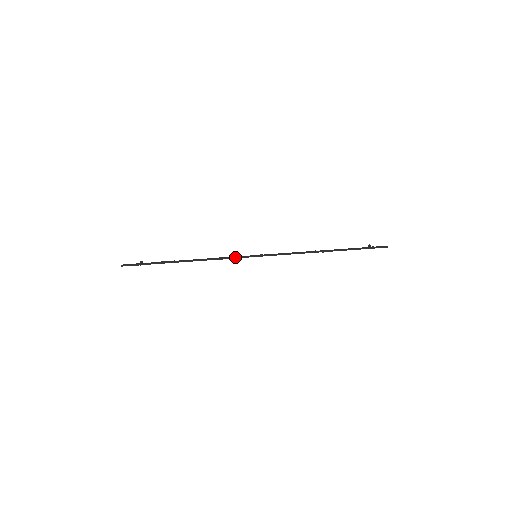
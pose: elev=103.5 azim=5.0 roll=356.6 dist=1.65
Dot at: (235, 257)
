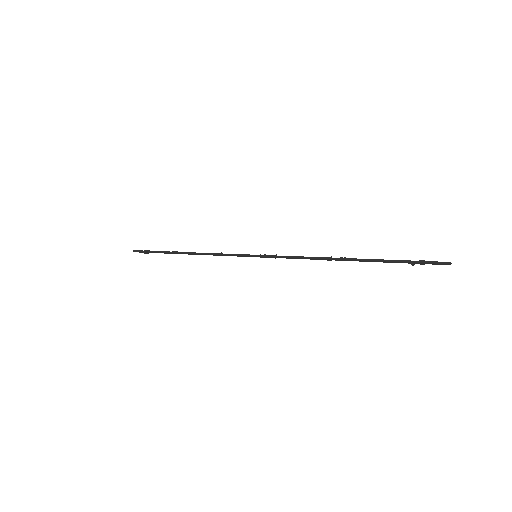
Dot at: (233, 255)
